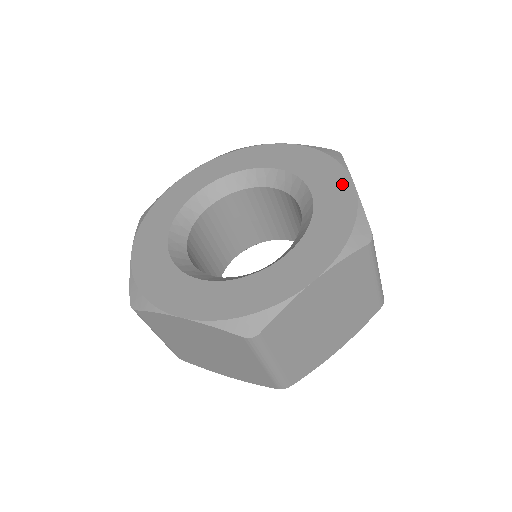
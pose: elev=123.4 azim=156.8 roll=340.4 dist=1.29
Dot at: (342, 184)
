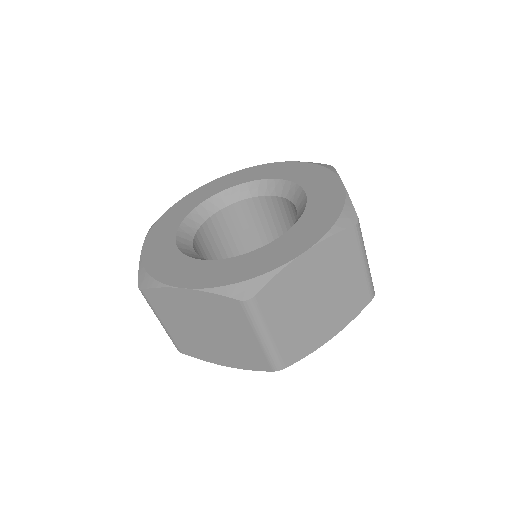
Dot at: (300, 246)
